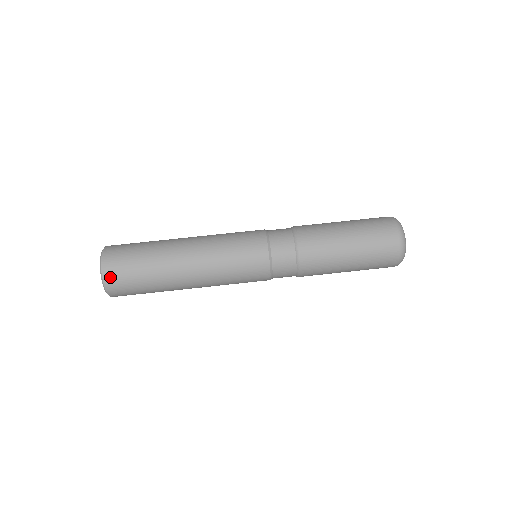
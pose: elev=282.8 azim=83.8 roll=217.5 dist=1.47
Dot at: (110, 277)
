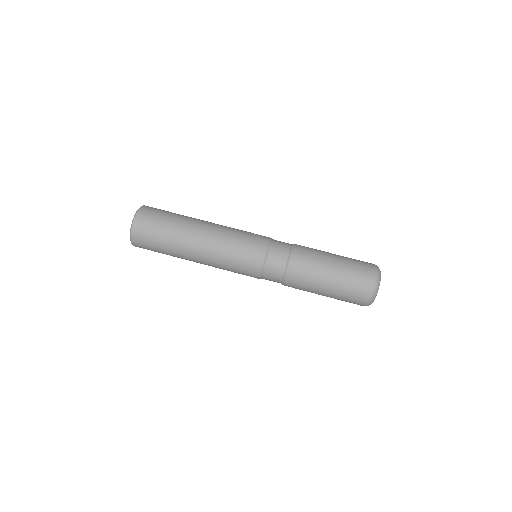
Dot at: (143, 213)
